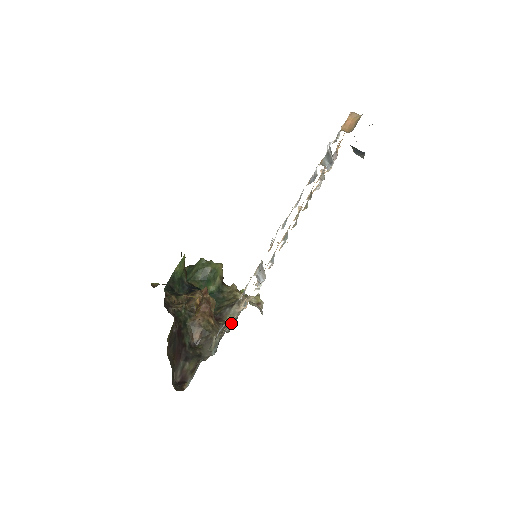
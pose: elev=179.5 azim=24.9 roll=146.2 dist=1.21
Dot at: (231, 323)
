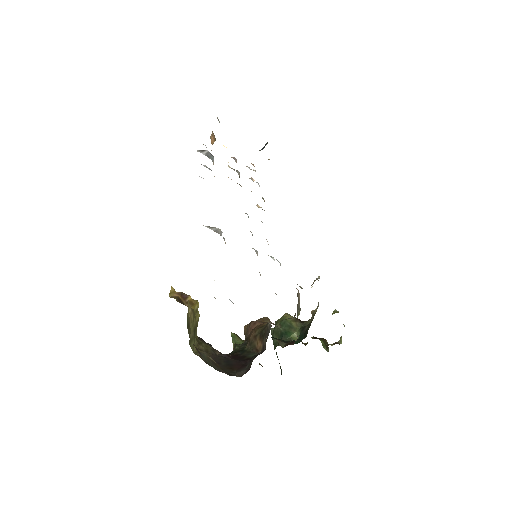
Dot at: occluded
